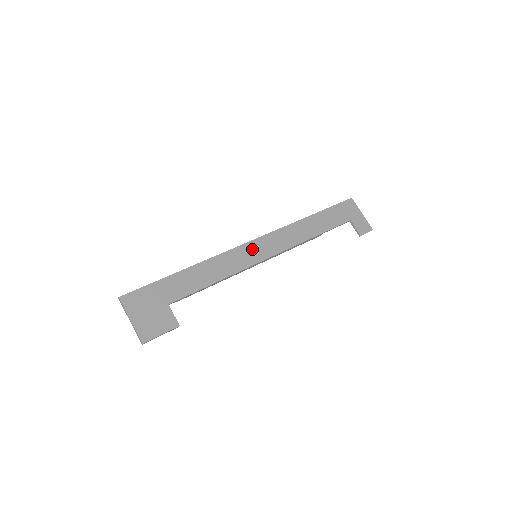
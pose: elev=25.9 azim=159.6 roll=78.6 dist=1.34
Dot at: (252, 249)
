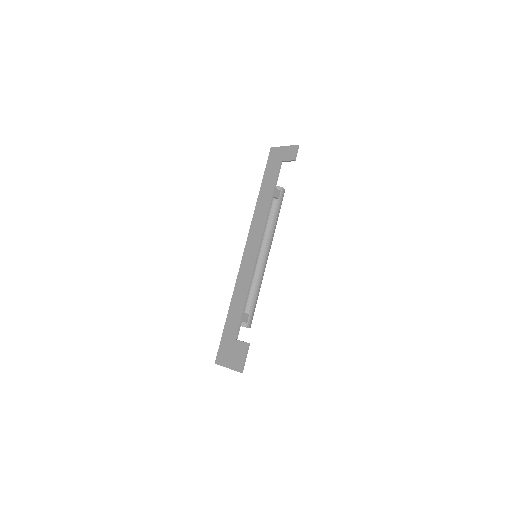
Dot at: (247, 257)
